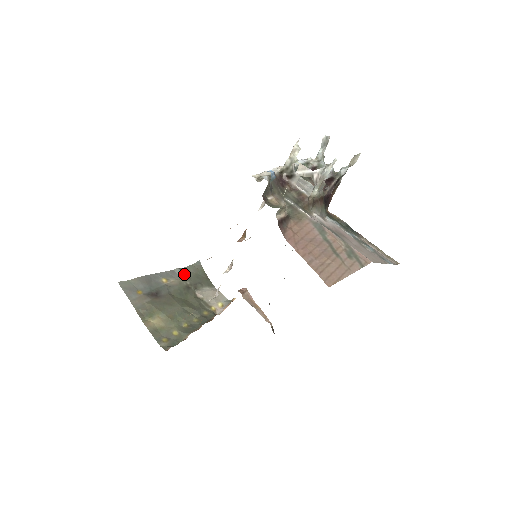
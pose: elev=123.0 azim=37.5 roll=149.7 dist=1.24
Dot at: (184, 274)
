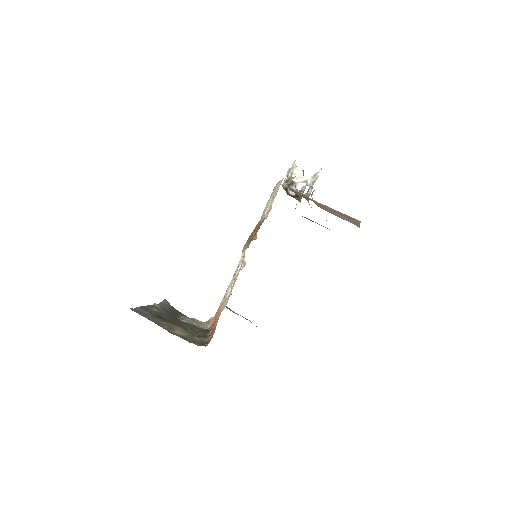
Dot at: (162, 307)
